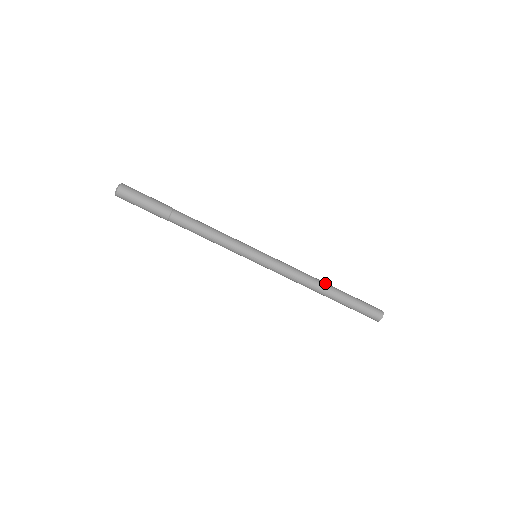
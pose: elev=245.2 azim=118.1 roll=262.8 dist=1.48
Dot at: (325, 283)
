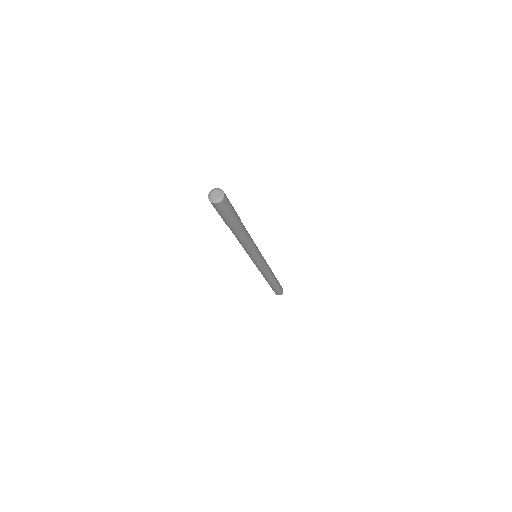
Dot at: (274, 277)
